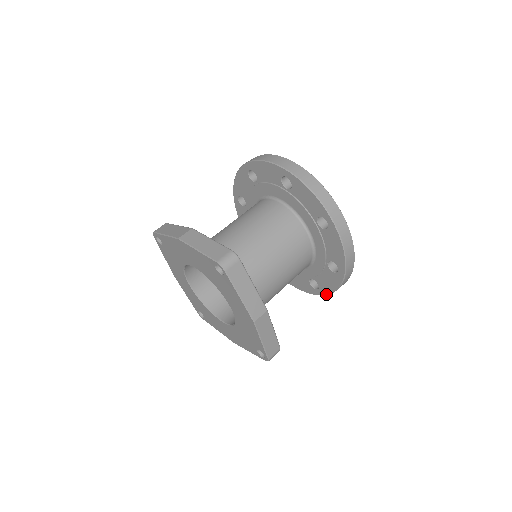
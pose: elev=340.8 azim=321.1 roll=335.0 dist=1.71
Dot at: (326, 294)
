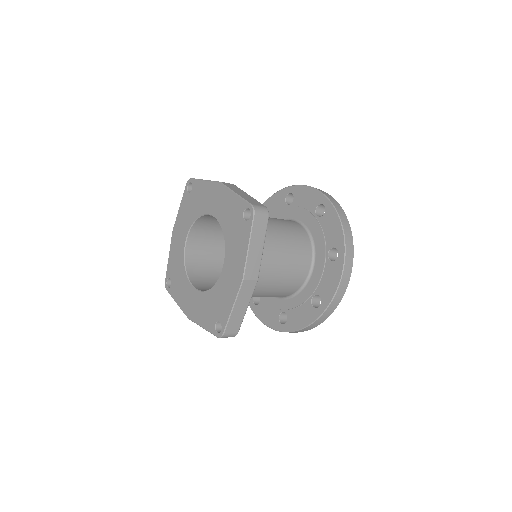
Dot at: (290, 331)
